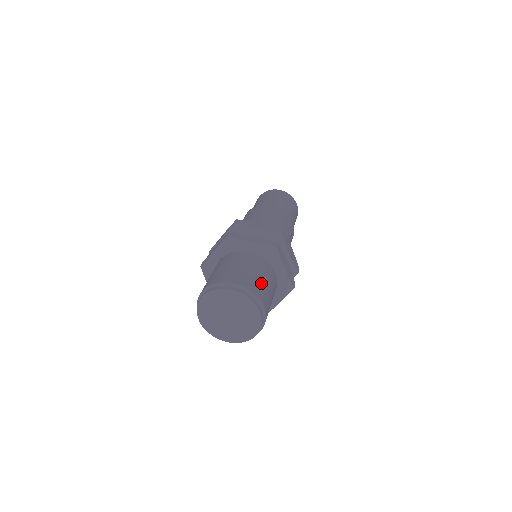
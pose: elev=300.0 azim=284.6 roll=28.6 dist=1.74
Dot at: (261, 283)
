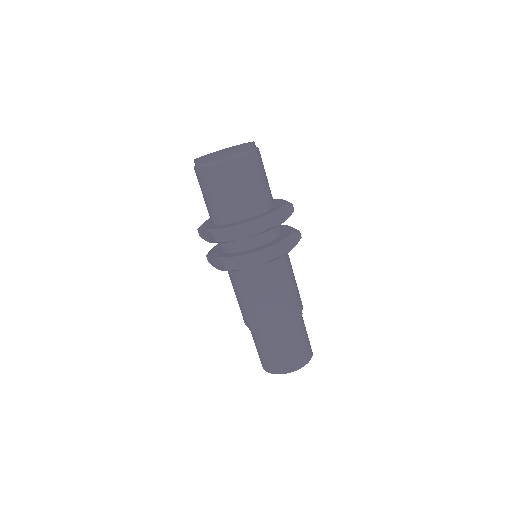
Dot at: (264, 170)
